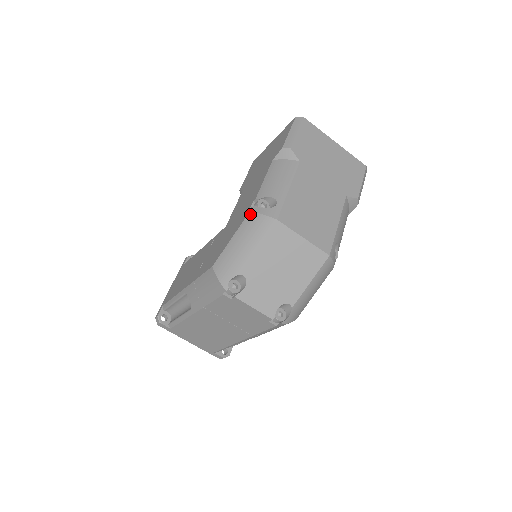
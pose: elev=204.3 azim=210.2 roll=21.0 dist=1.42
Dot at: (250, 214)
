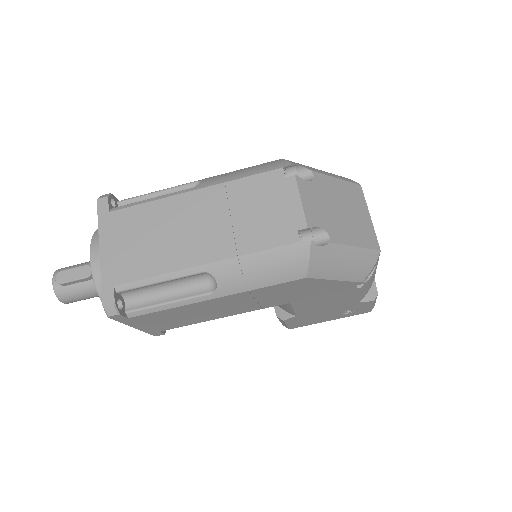
Dot at: occluded
